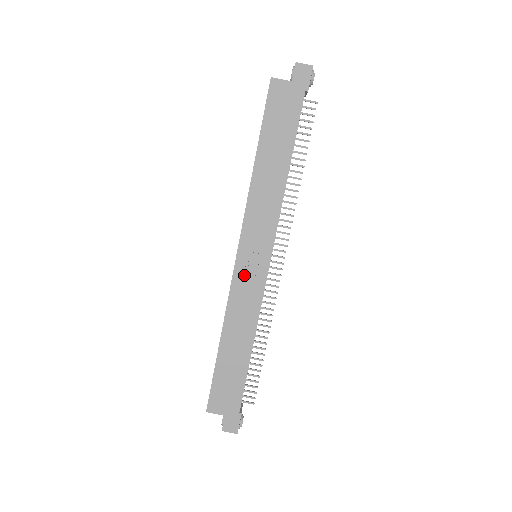
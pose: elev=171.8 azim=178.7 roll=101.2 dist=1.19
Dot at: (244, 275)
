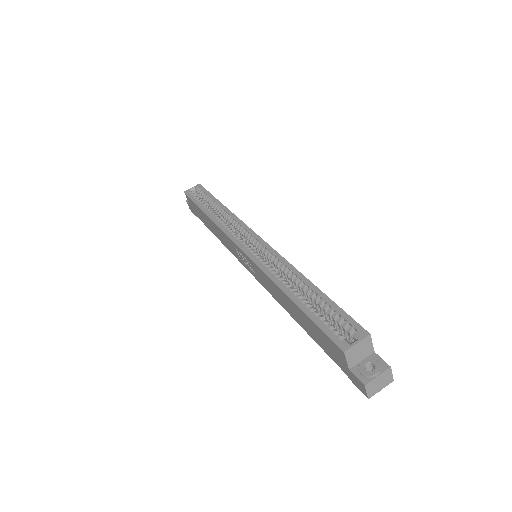
Dot at: (235, 248)
